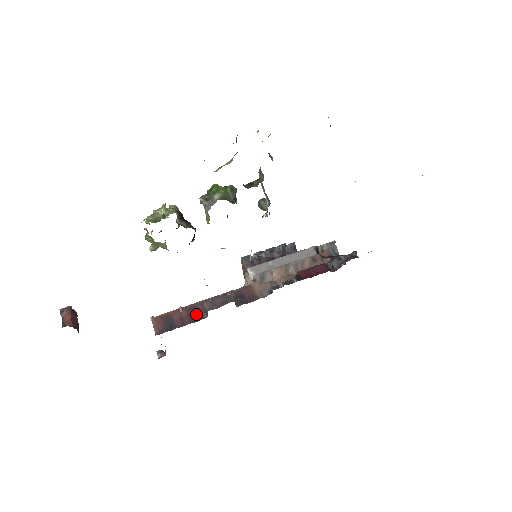
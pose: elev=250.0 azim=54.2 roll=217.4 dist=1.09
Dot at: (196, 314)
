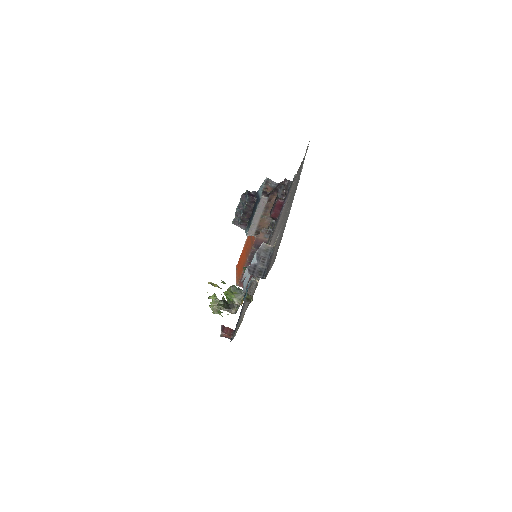
Dot at: occluded
